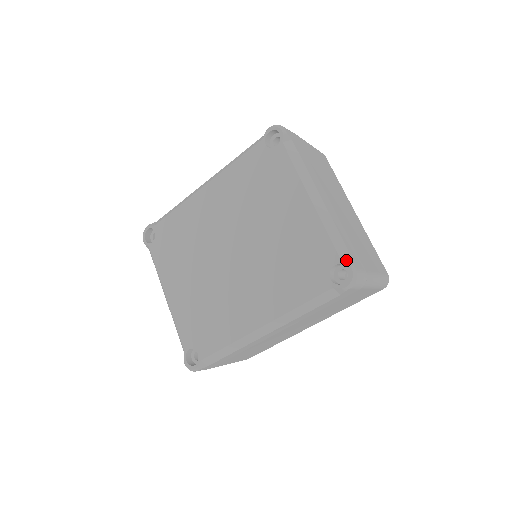
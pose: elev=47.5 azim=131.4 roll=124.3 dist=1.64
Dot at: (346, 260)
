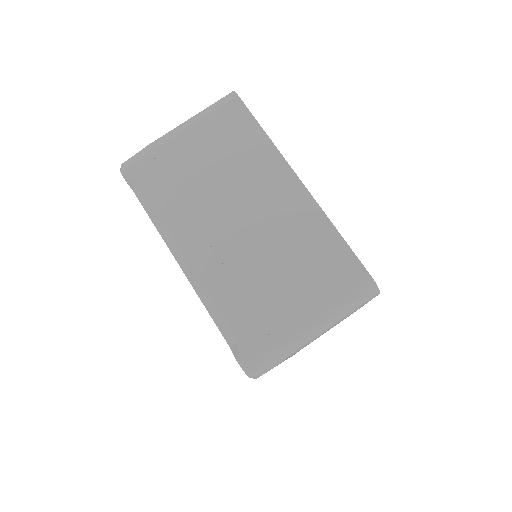
Dot at: (233, 349)
